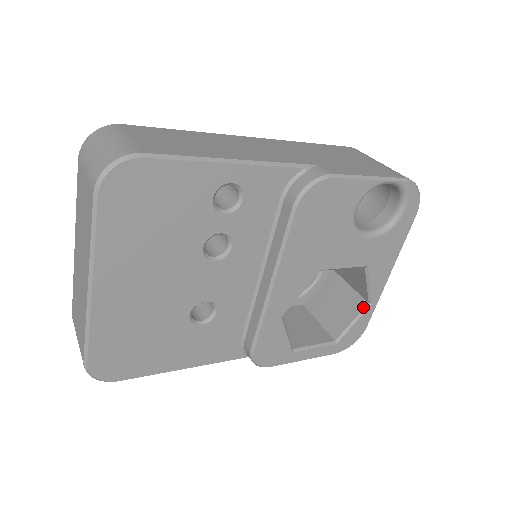
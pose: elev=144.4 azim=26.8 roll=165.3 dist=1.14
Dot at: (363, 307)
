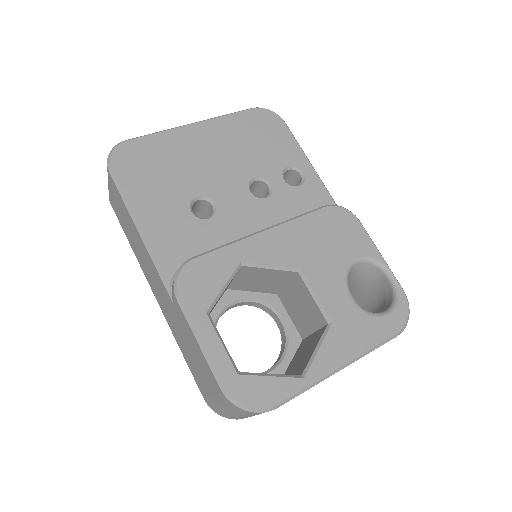
Dot at: (293, 375)
